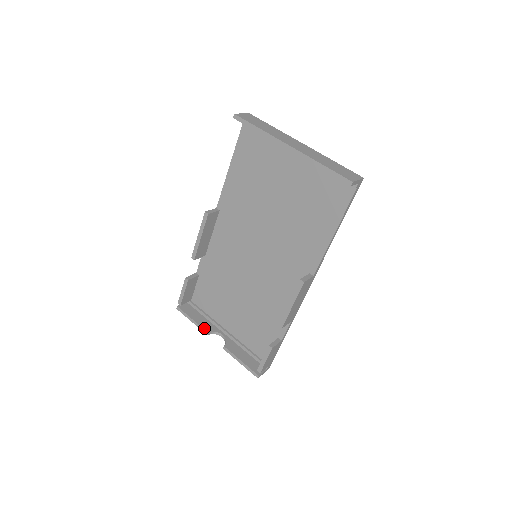
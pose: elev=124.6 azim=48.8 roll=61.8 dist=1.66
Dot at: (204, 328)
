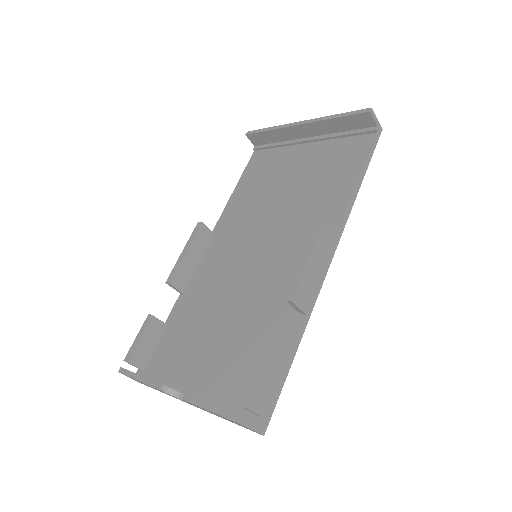
Dot at: occluded
